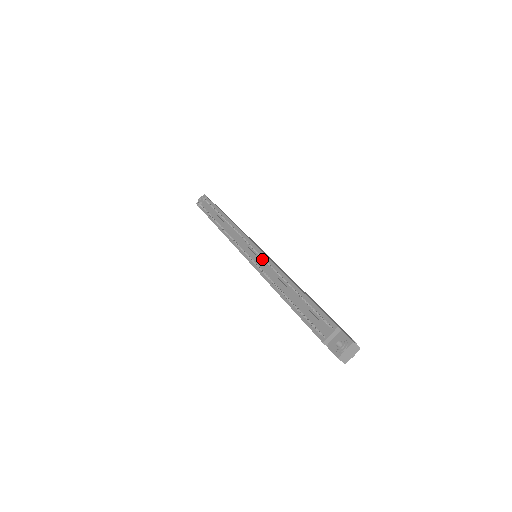
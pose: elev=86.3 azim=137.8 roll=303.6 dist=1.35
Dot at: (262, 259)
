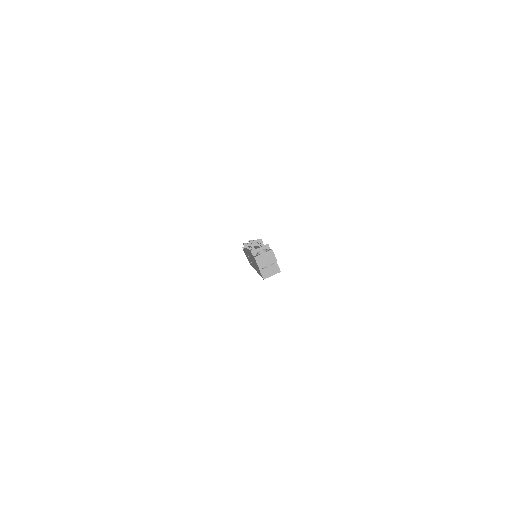
Dot at: occluded
